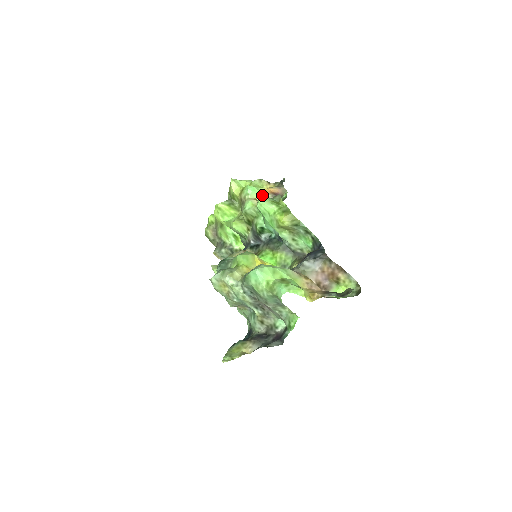
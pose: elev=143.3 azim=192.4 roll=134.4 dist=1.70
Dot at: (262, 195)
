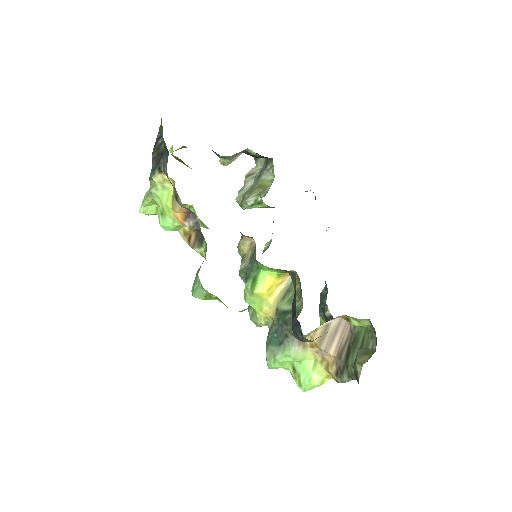
Dot at: (182, 225)
